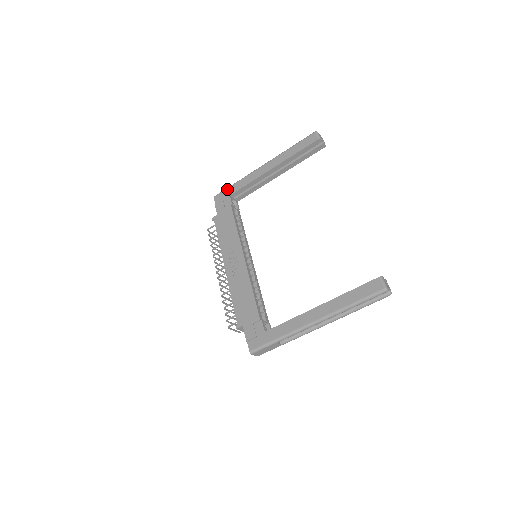
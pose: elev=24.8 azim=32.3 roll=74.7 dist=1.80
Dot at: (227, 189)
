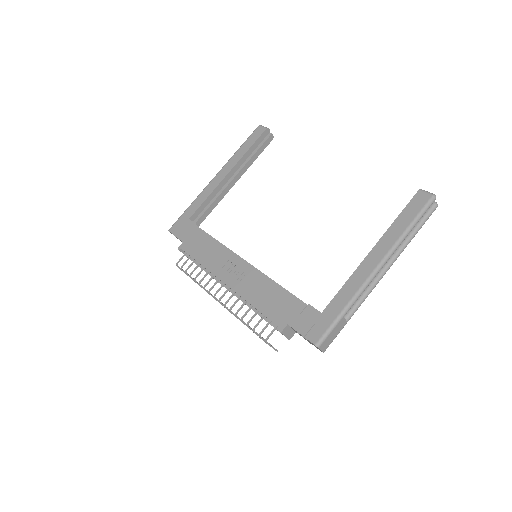
Dot at: (182, 215)
